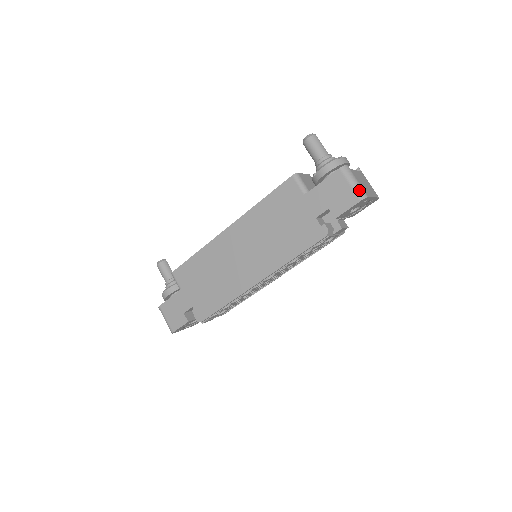
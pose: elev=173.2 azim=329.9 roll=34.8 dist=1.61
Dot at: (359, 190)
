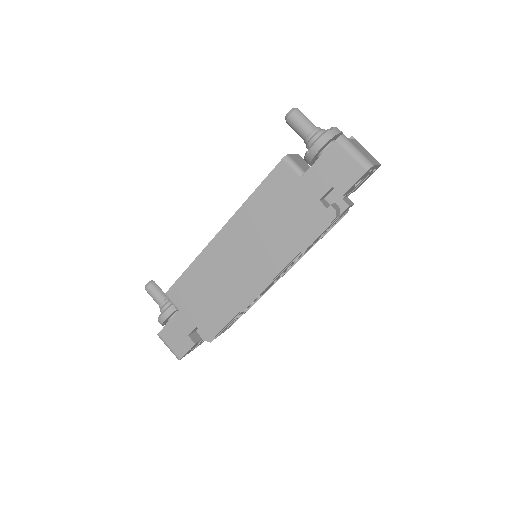
Dot at: (363, 159)
